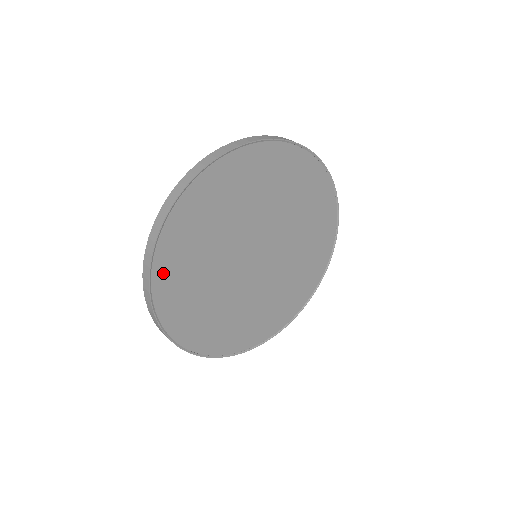
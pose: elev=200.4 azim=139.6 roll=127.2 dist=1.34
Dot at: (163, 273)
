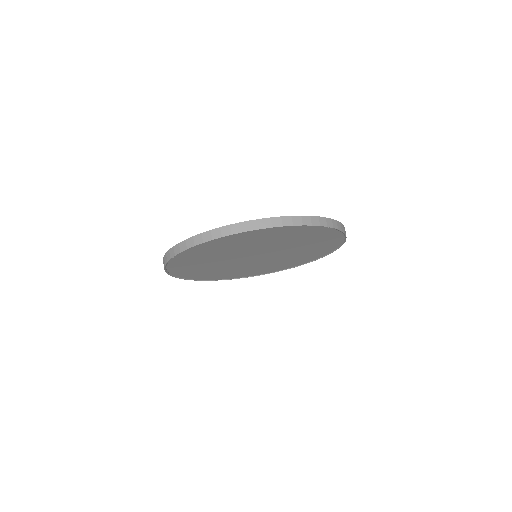
Dot at: (205, 246)
